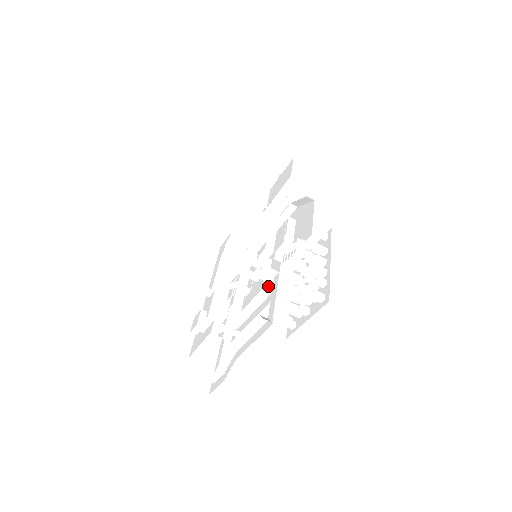
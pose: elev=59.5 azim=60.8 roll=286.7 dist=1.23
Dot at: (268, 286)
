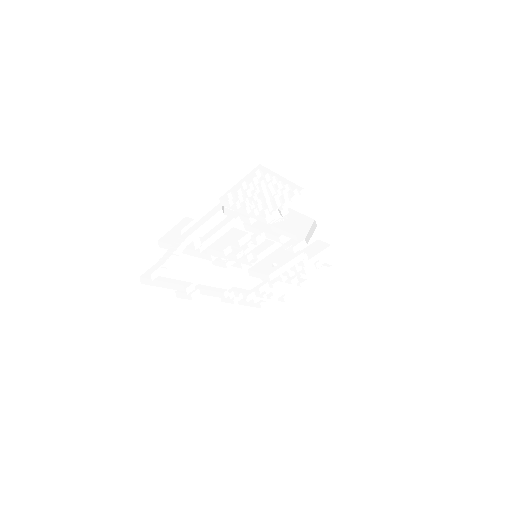
Dot at: (243, 219)
